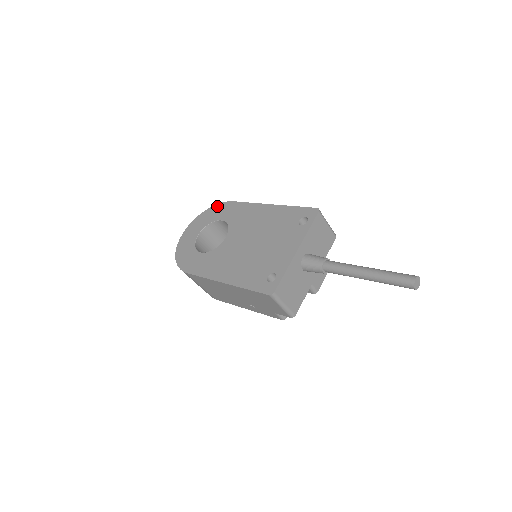
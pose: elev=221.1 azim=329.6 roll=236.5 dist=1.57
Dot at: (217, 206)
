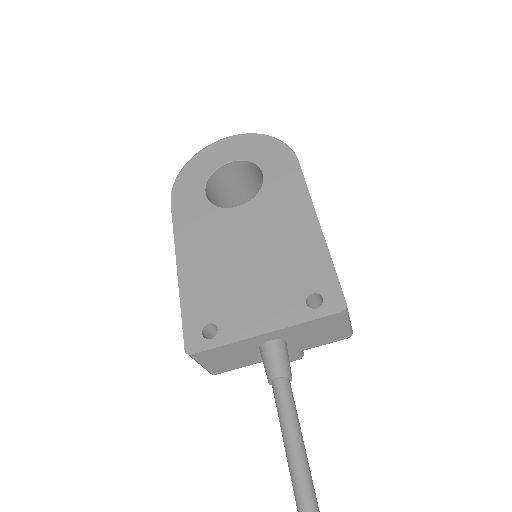
Dot at: (281, 145)
